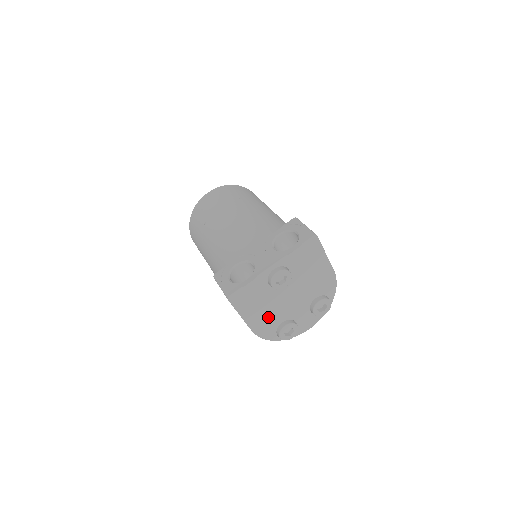
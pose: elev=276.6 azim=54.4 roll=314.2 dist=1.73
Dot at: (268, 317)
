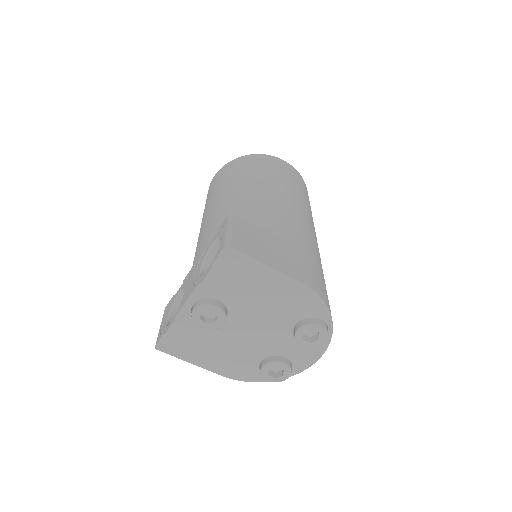
Dot at: (233, 358)
